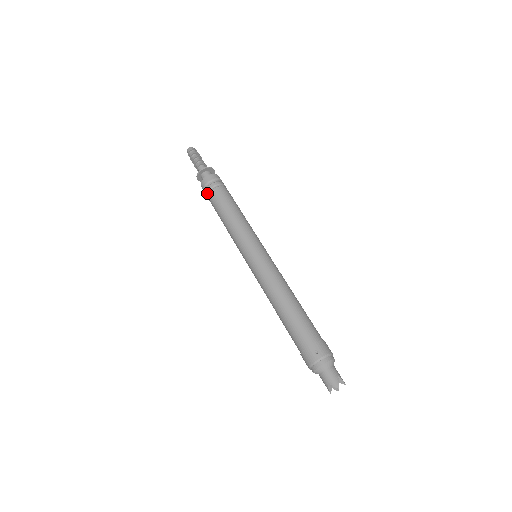
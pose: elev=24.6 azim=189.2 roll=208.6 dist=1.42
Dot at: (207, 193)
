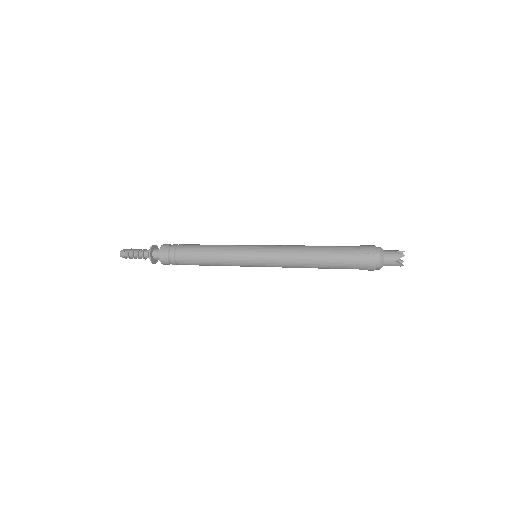
Dot at: (173, 261)
